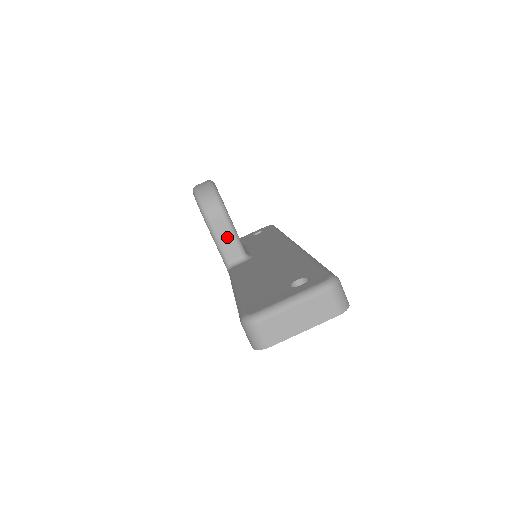
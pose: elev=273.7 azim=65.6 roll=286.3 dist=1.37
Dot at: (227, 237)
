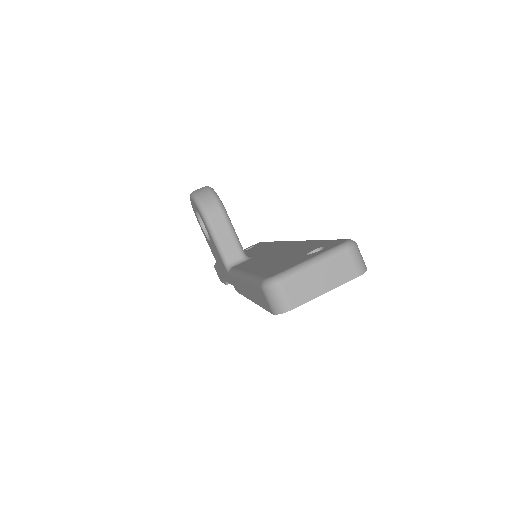
Dot at: (227, 237)
